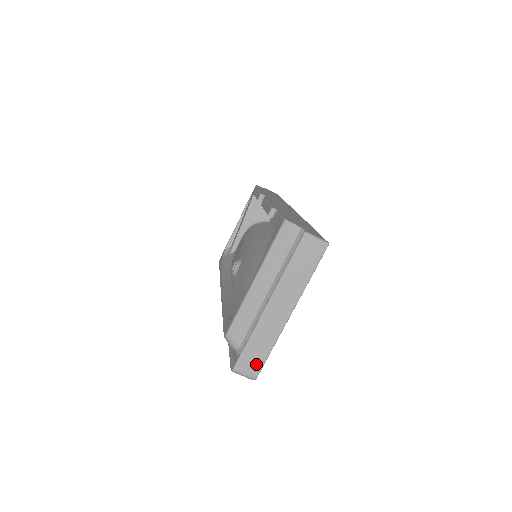
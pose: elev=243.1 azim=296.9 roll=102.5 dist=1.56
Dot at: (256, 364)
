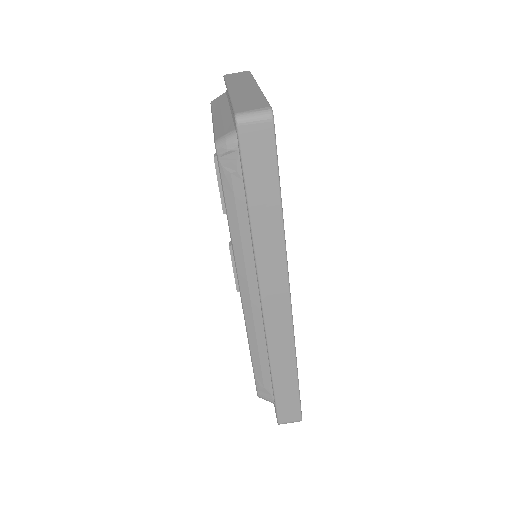
Dot at: (258, 105)
